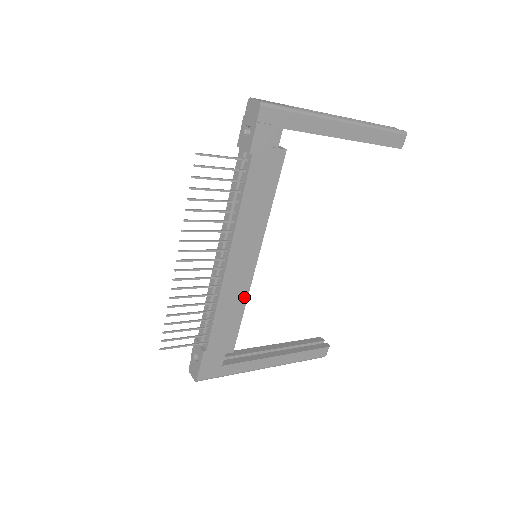
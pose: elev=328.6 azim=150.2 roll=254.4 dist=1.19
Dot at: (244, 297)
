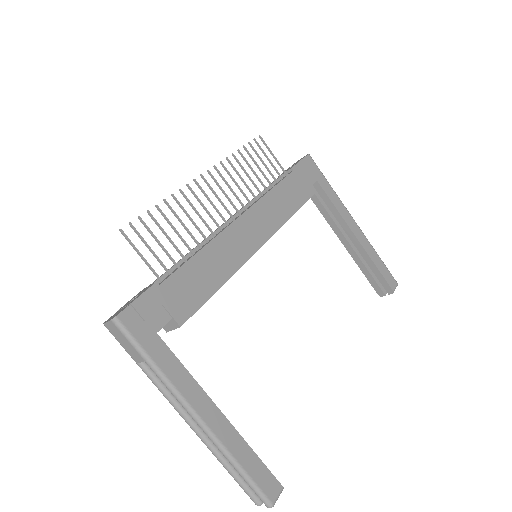
Dot at: (231, 270)
